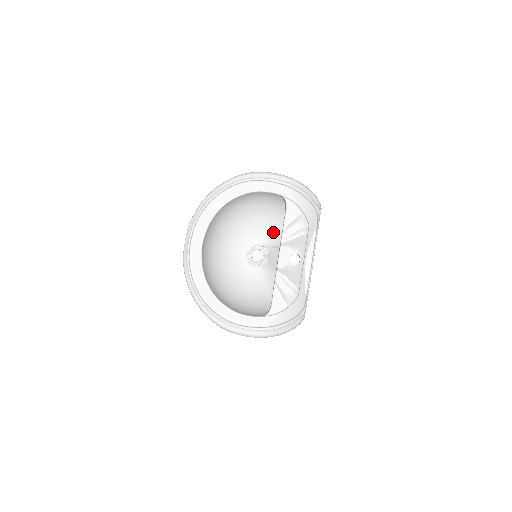
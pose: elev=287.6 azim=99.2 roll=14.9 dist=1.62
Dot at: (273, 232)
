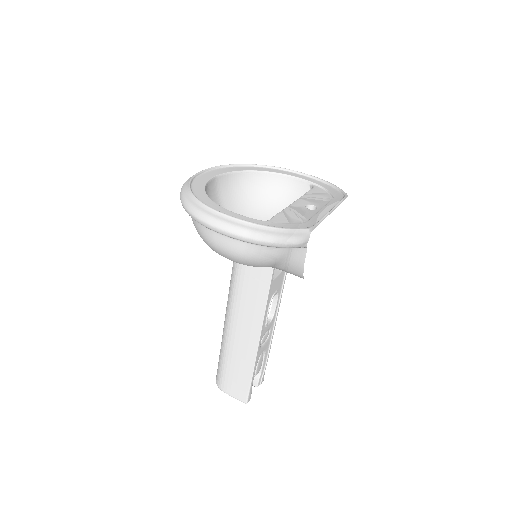
Dot at: occluded
